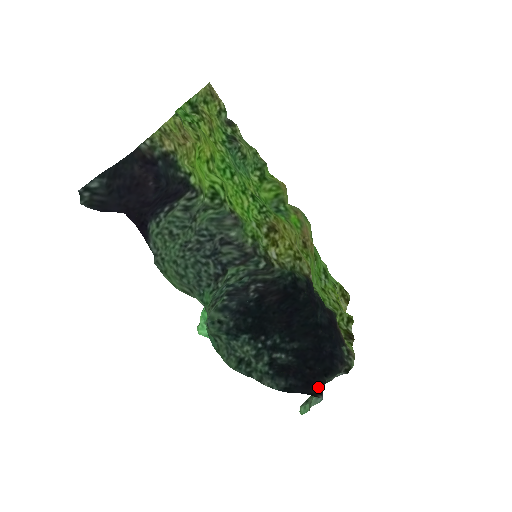
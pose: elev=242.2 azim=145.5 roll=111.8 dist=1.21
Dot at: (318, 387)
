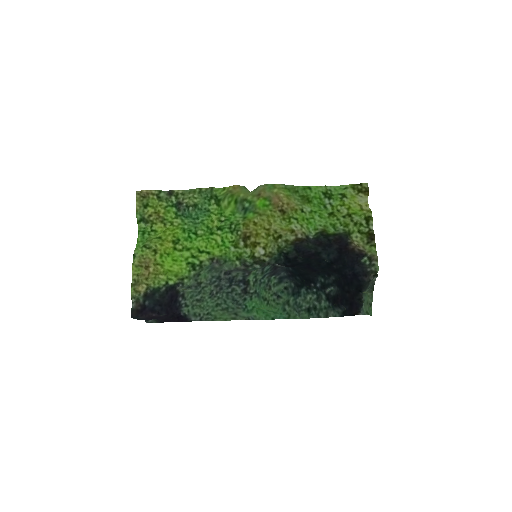
Dot at: (356, 307)
